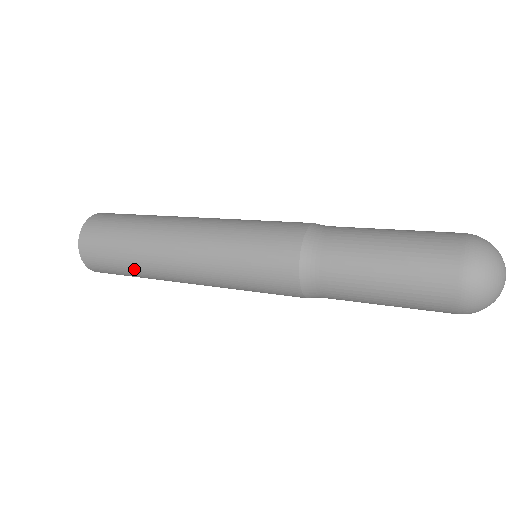
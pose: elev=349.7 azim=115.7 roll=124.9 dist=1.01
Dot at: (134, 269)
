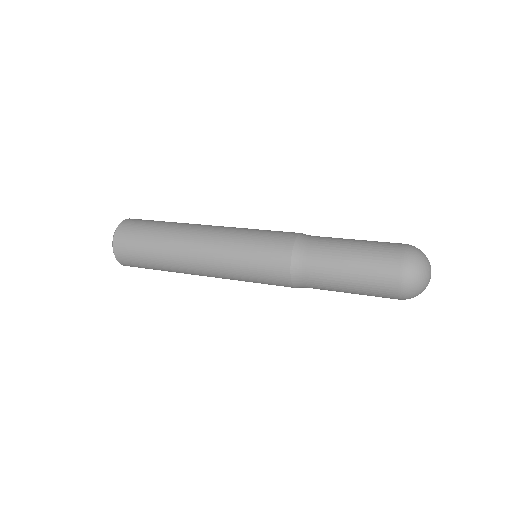
Dot at: occluded
